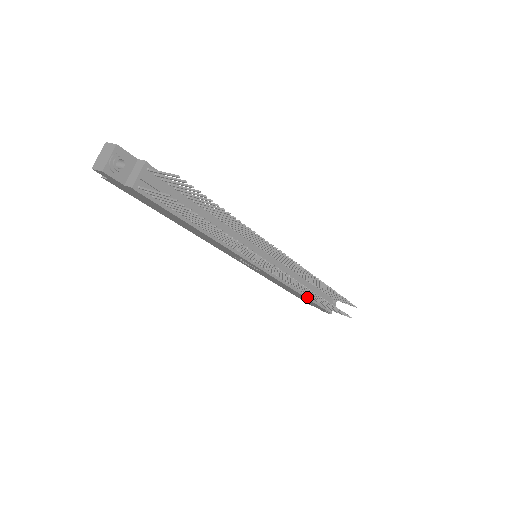
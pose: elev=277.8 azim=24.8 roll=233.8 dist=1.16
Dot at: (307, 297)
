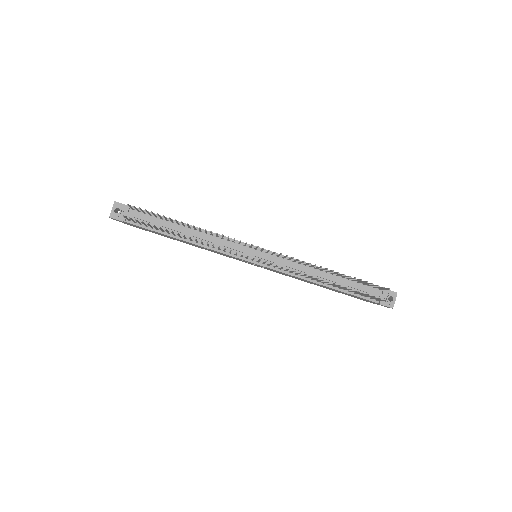
Dot at: (333, 288)
